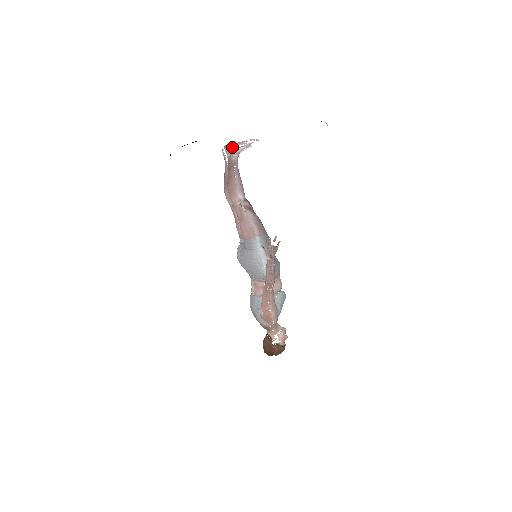
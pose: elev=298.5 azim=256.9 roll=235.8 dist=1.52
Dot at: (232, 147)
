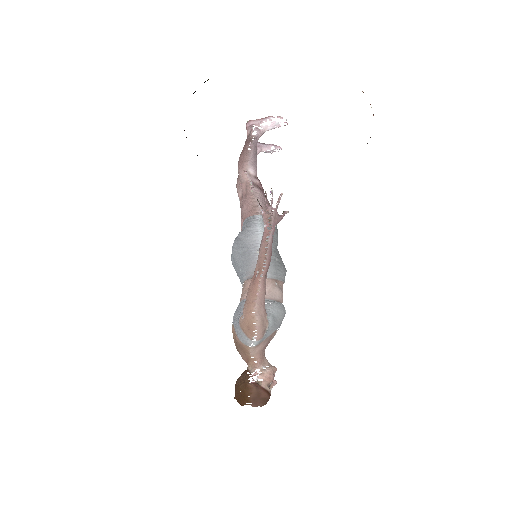
Dot at: (255, 123)
